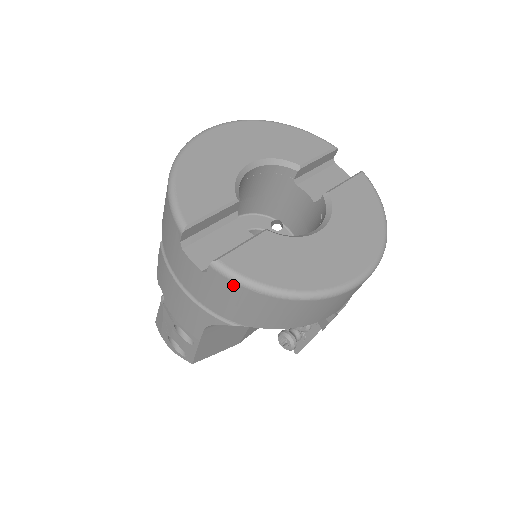
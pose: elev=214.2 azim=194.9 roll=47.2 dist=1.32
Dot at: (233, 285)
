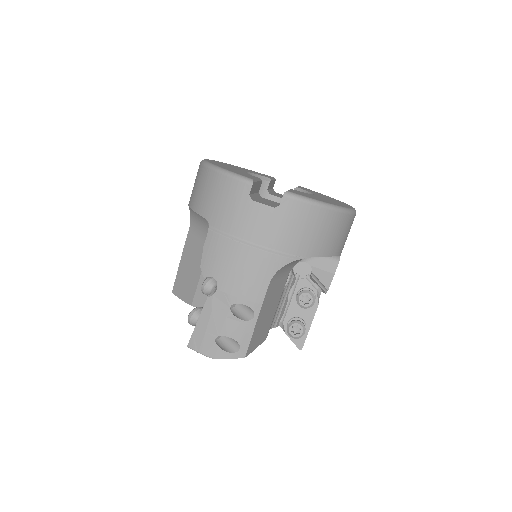
Dot at: (303, 206)
